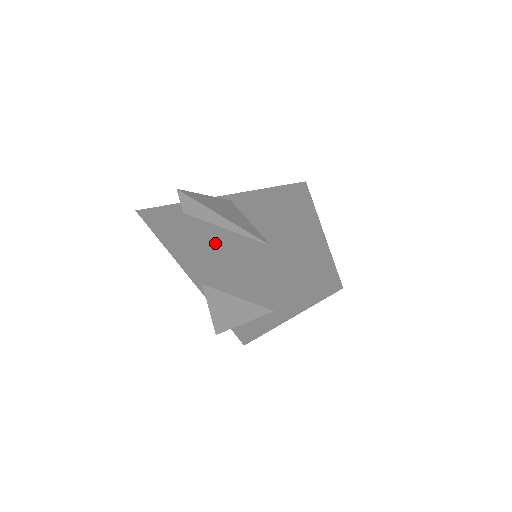
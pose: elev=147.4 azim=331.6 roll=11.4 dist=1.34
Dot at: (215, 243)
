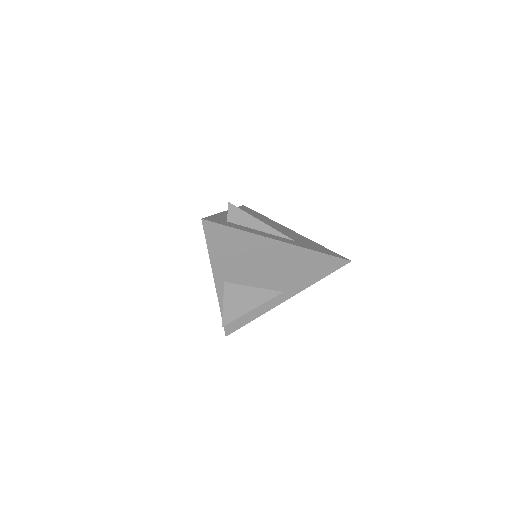
Dot at: (269, 241)
